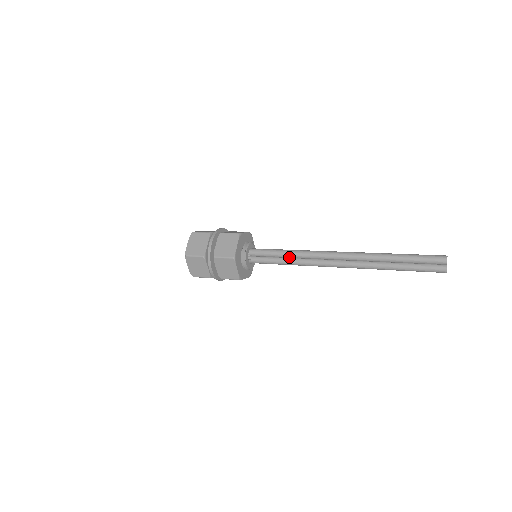
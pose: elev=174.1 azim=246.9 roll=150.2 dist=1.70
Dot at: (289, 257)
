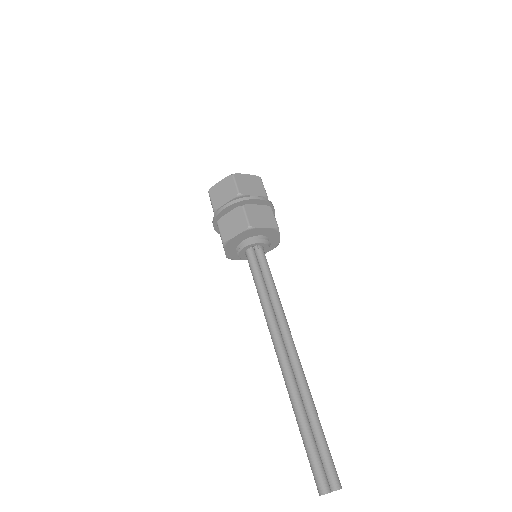
Dot at: occluded
